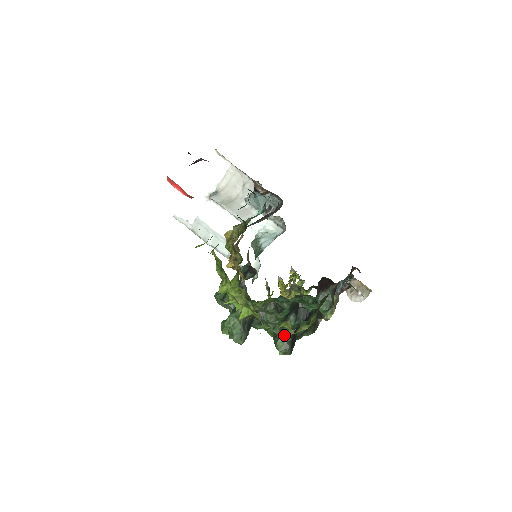
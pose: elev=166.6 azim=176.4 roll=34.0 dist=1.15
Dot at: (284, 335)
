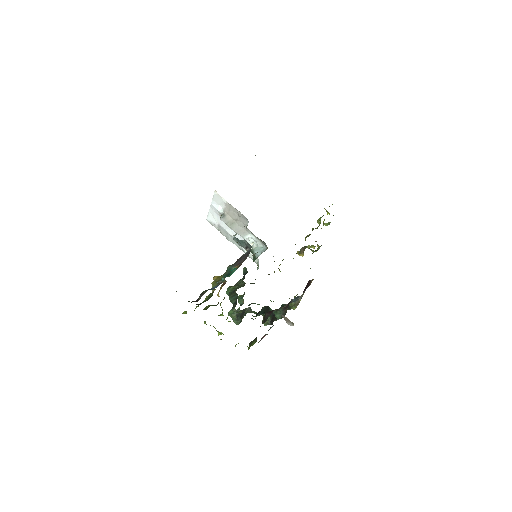
Dot at: occluded
